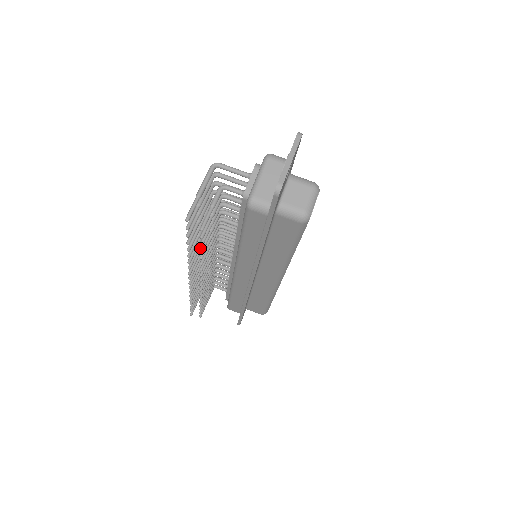
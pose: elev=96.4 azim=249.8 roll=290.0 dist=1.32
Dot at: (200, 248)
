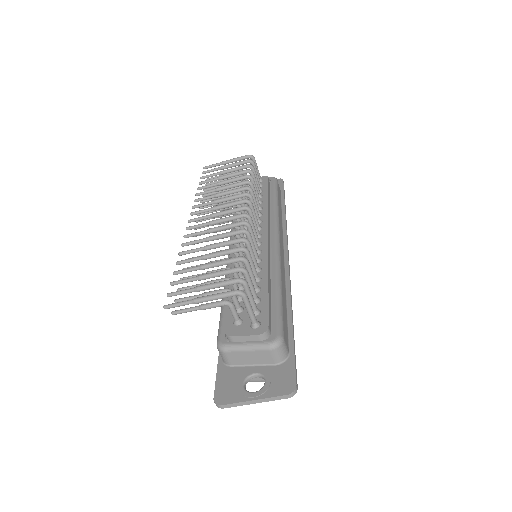
Dot at: occluded
